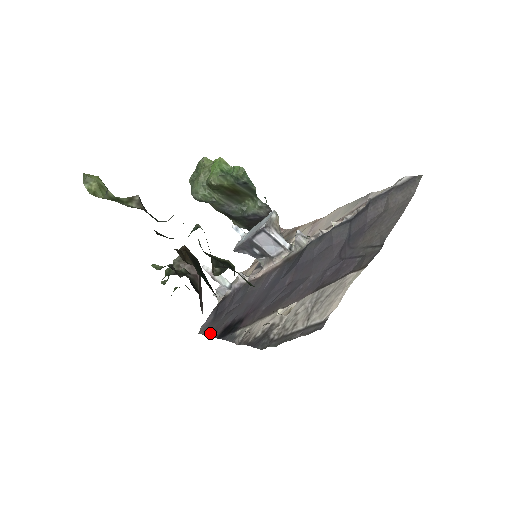
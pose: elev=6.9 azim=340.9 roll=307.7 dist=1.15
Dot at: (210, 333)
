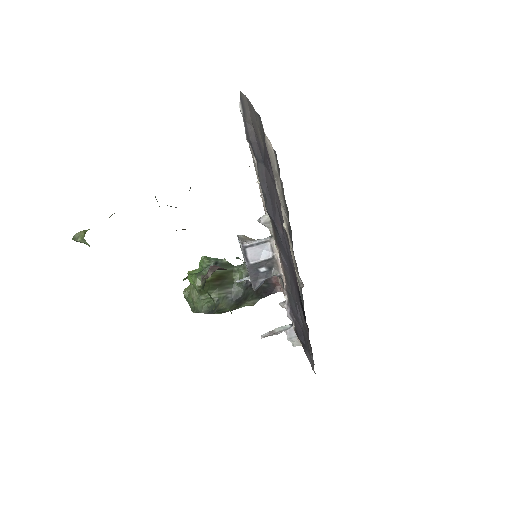
Dot at: (310, 346)
